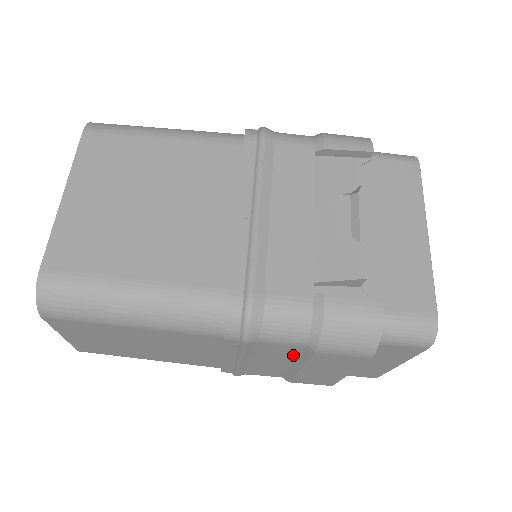
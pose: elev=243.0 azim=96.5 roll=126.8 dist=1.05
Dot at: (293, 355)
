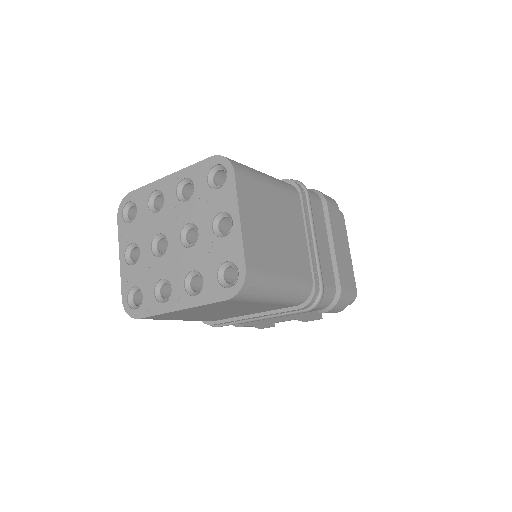
Dot at: occluded
